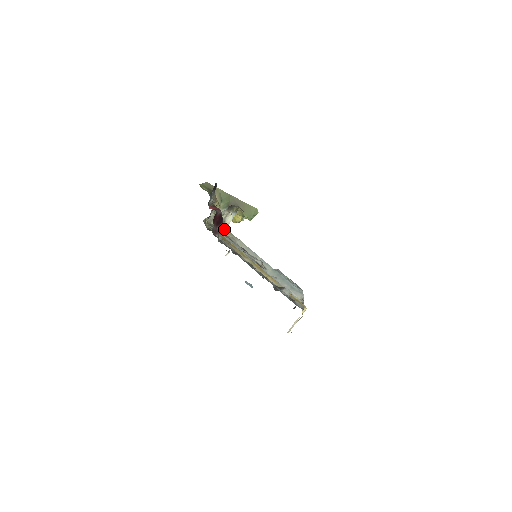
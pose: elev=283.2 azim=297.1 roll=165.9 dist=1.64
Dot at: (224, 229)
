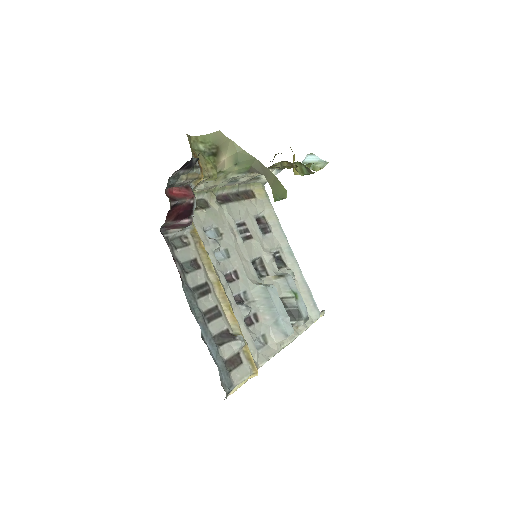
Dot at: (258, 186)
